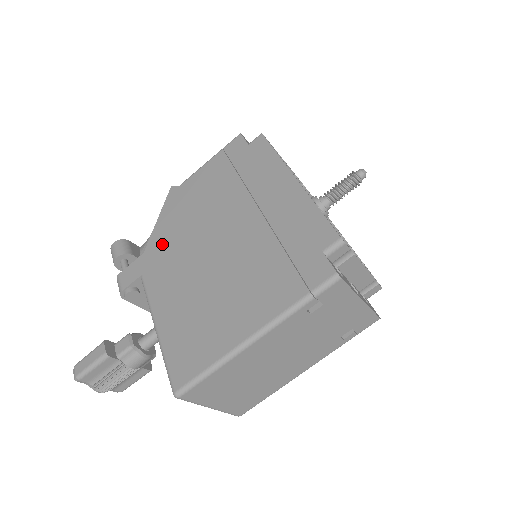
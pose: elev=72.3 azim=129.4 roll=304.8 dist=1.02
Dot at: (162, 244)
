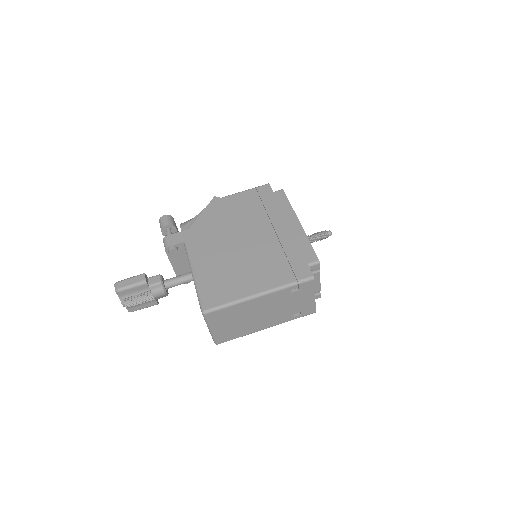
Dot at: (204, 228)
